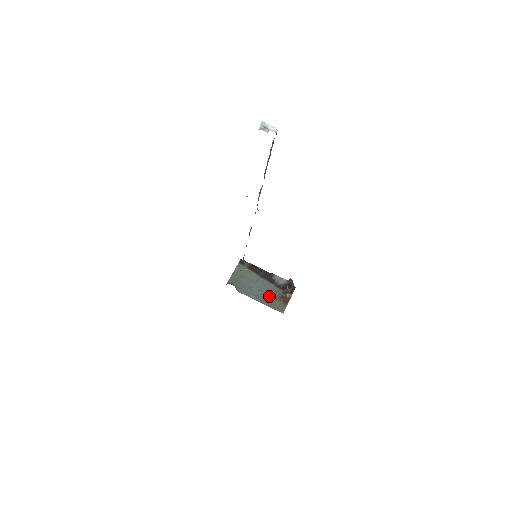
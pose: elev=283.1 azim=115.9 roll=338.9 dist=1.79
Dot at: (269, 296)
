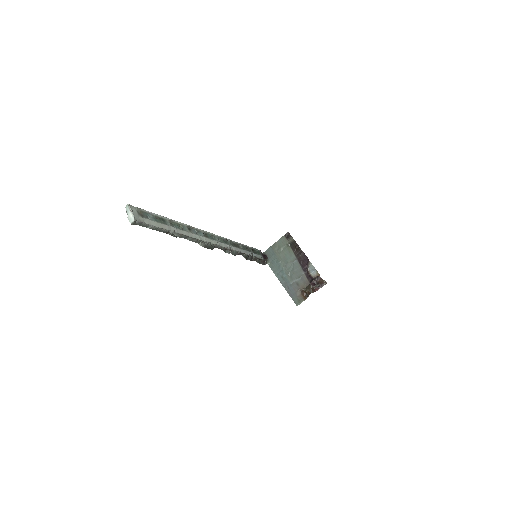
Dot at: (294, 282)
